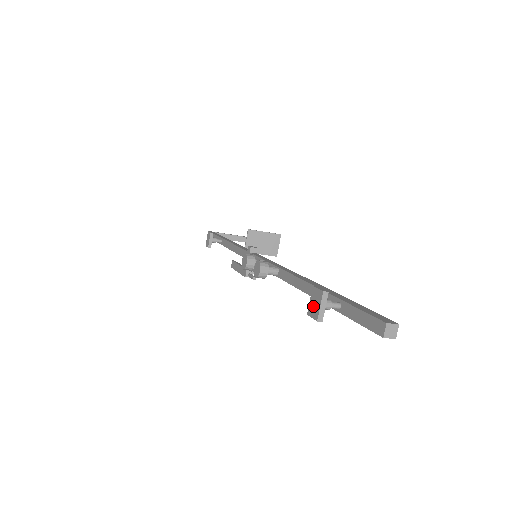
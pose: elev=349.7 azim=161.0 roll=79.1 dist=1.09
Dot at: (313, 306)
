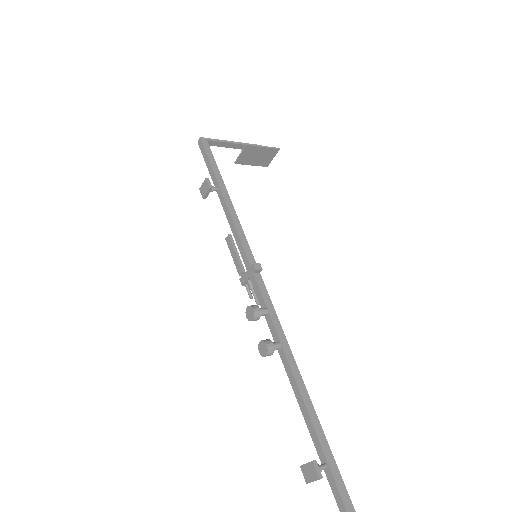
Dot at: (307, 472)
